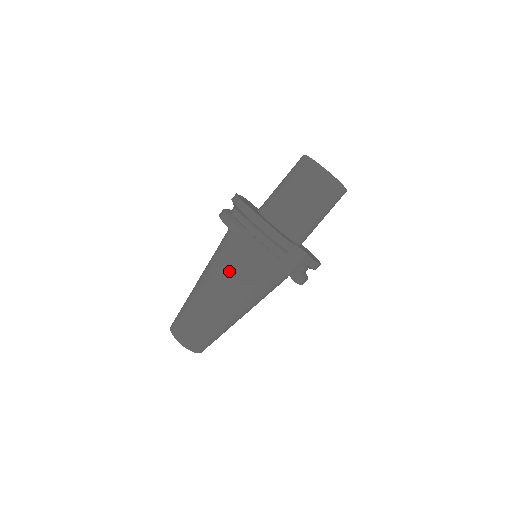
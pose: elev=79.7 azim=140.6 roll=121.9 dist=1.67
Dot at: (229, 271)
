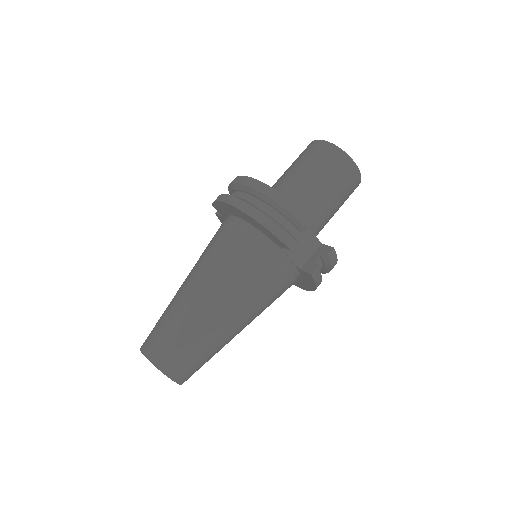
Dot at: (227, 260)
